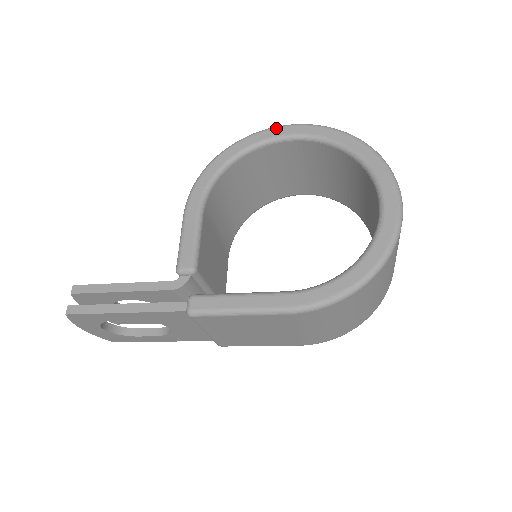
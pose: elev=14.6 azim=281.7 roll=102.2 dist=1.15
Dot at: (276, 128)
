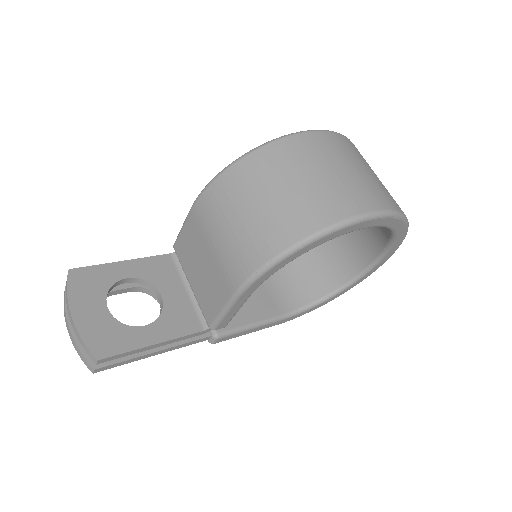
Dot at: (368, 221)
